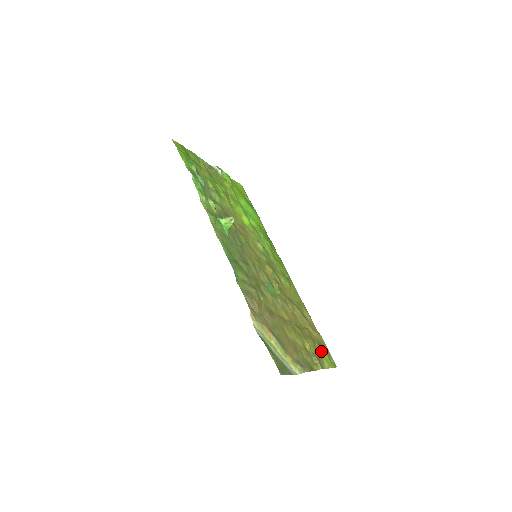
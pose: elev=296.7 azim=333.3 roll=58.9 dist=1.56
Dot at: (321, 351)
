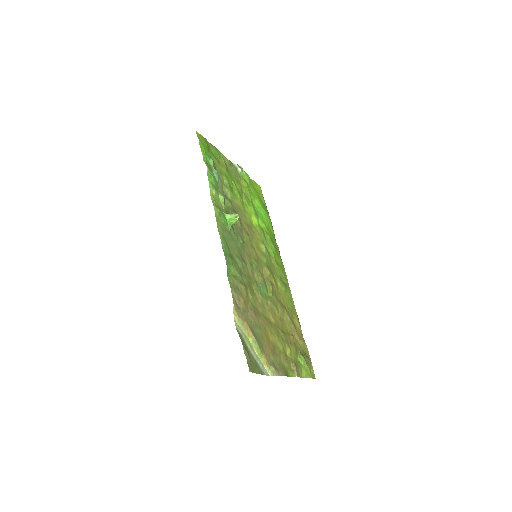
Dot at: (302, 359)
